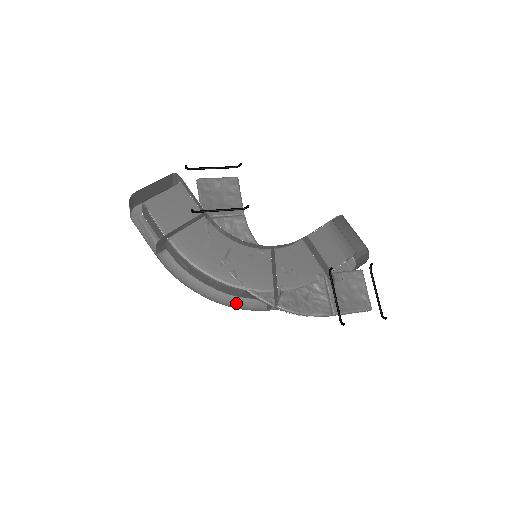
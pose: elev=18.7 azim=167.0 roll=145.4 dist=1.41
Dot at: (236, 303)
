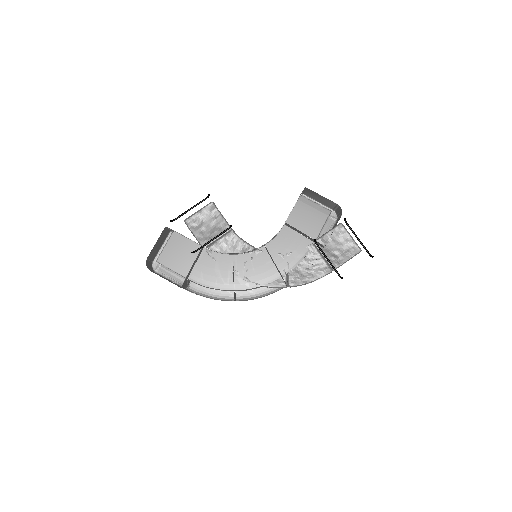
Dot at: (260, 293)
